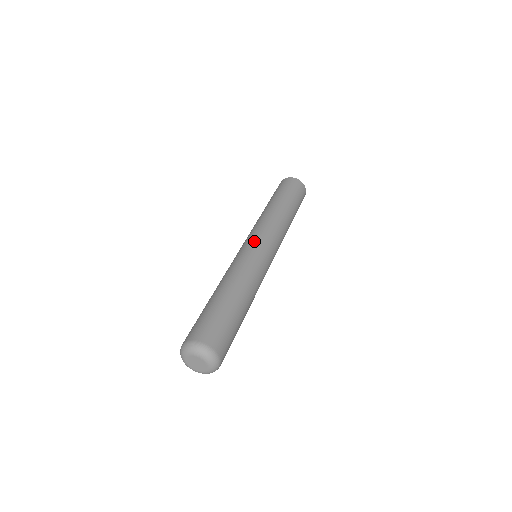
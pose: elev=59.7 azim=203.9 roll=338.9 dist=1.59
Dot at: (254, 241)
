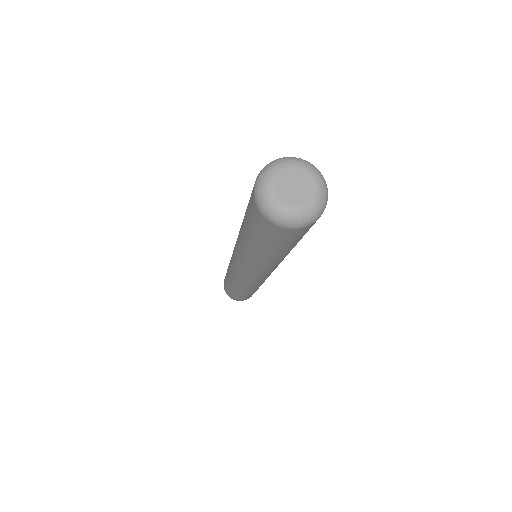
Dot at: occluded
